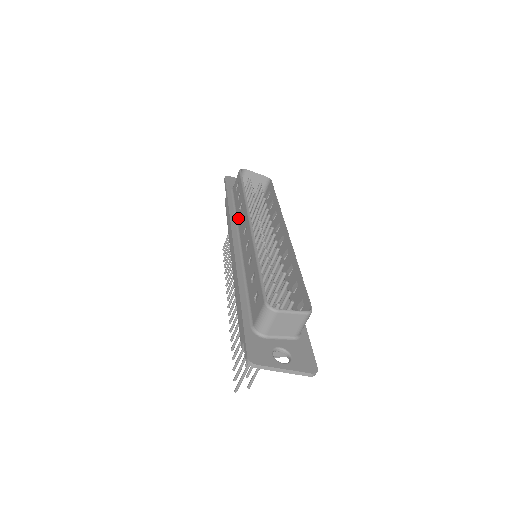
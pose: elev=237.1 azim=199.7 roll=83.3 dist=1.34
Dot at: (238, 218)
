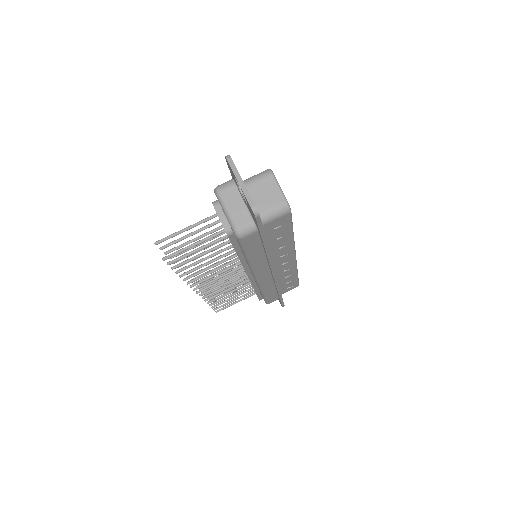
Dot at: occluded
